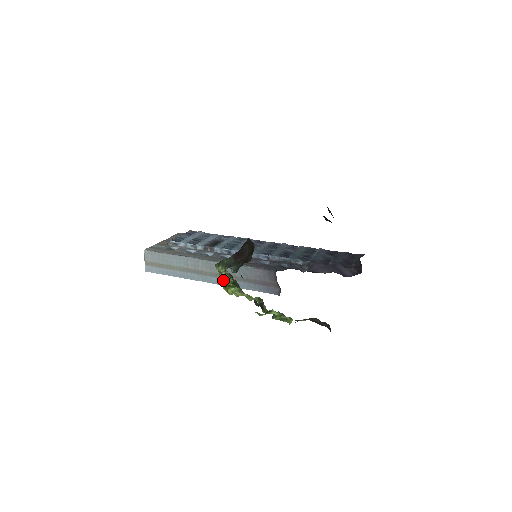
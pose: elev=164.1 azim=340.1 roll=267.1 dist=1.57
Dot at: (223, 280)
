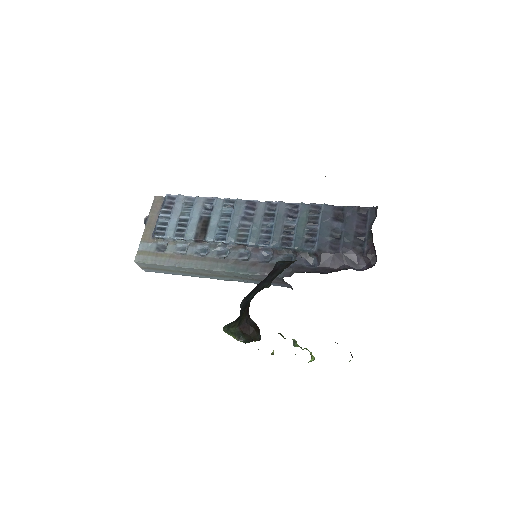
Dot at: (236, 339)
